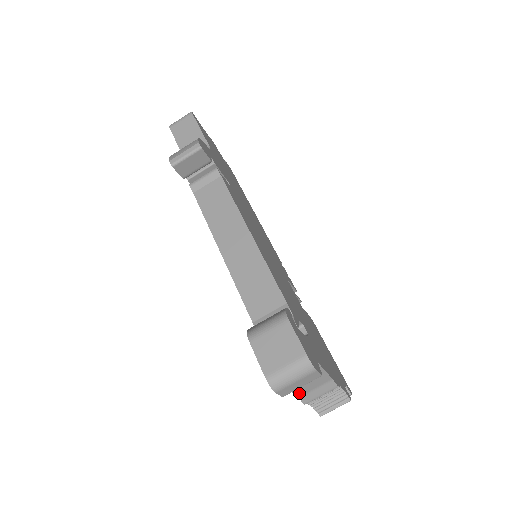
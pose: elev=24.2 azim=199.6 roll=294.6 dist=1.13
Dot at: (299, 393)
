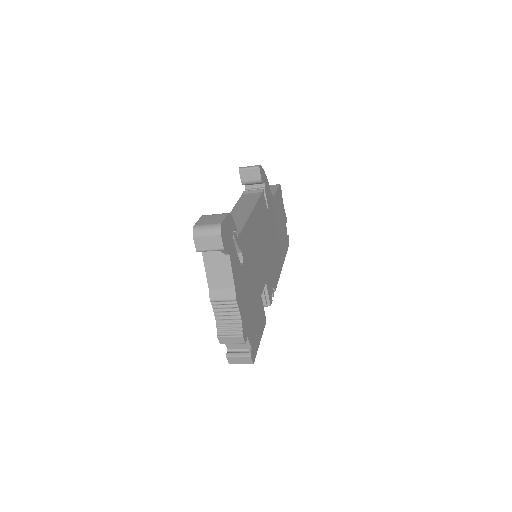
Dot at: (211, 284)
